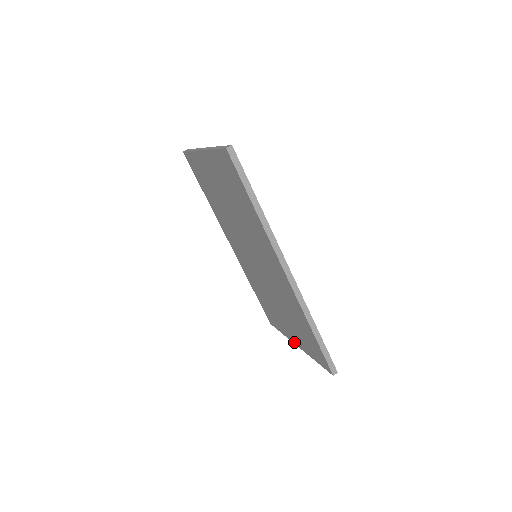
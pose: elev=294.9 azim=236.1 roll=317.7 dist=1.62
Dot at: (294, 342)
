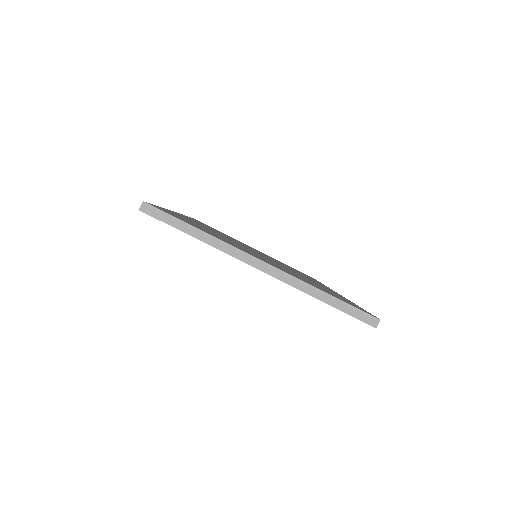
Dot at: occluded
